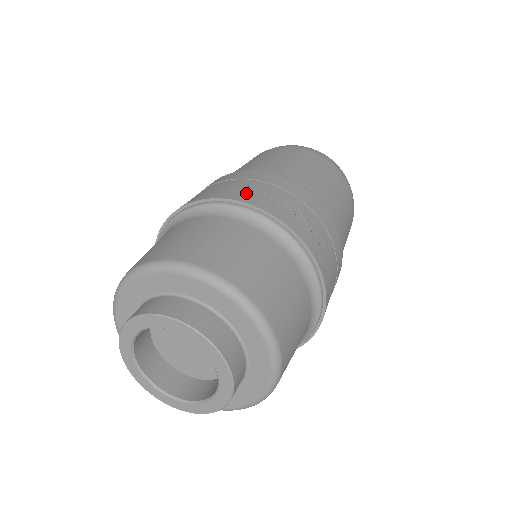
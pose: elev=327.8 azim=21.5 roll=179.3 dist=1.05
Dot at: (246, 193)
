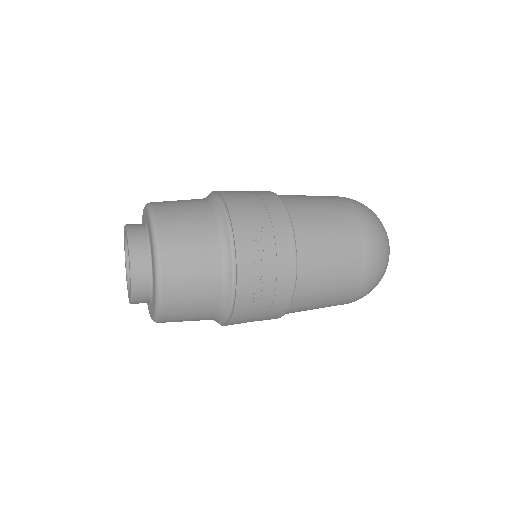
Dot at: (248, 233)
